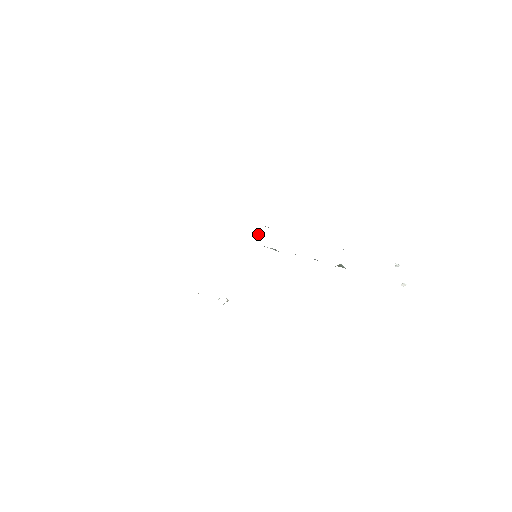
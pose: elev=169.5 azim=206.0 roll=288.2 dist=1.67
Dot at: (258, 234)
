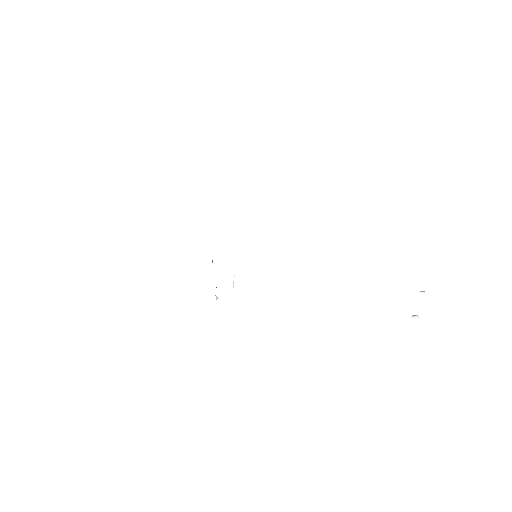
Dot at: occluded
